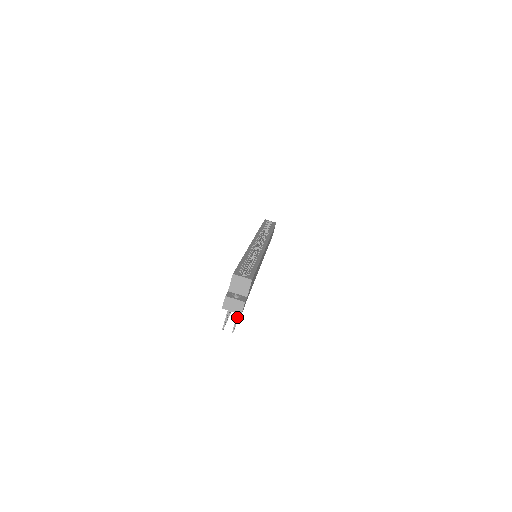
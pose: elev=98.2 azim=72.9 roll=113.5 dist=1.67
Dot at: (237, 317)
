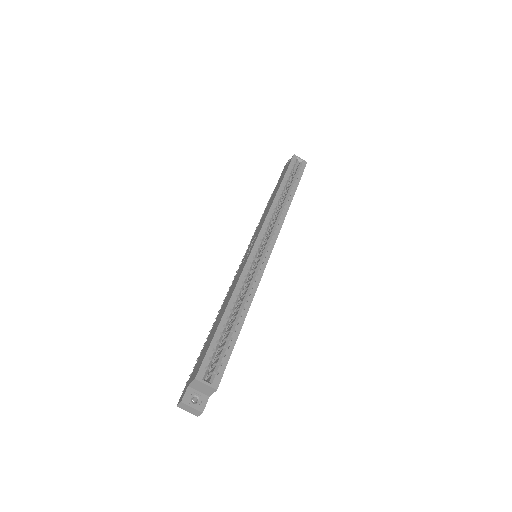
Dot at: occluded
